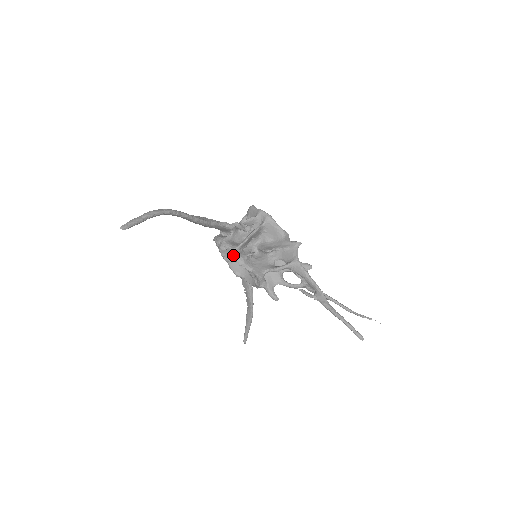
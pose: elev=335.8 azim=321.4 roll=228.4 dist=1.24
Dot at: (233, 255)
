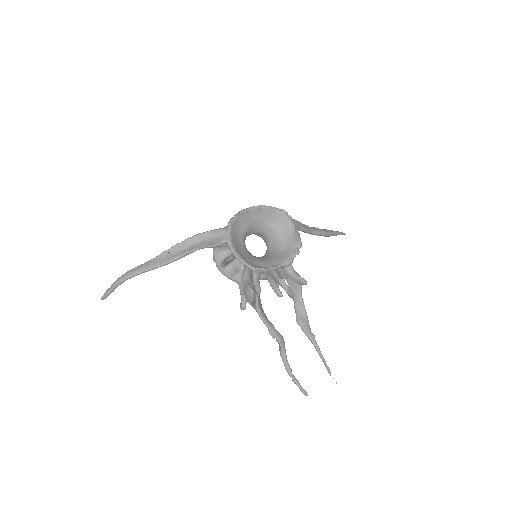
Dot at: (220, 271)
